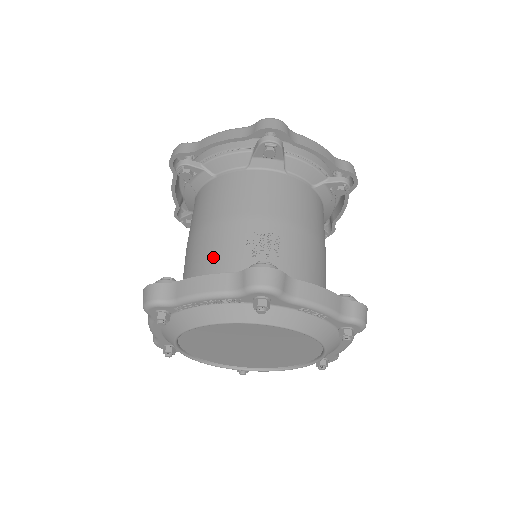
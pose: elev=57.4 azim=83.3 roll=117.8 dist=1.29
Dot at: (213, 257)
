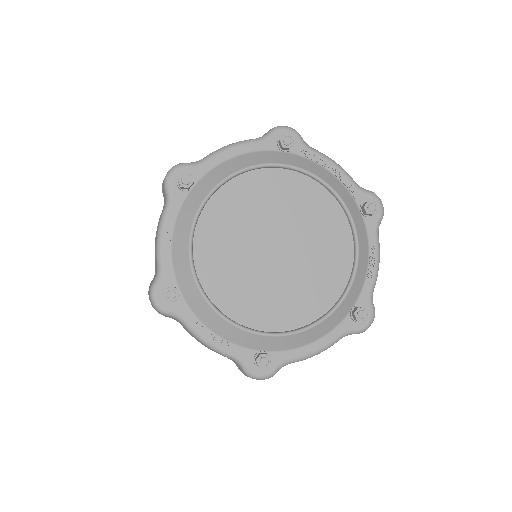
Dot at: occluded
